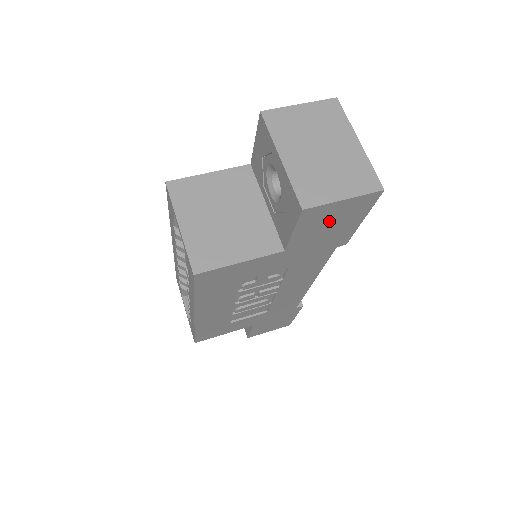
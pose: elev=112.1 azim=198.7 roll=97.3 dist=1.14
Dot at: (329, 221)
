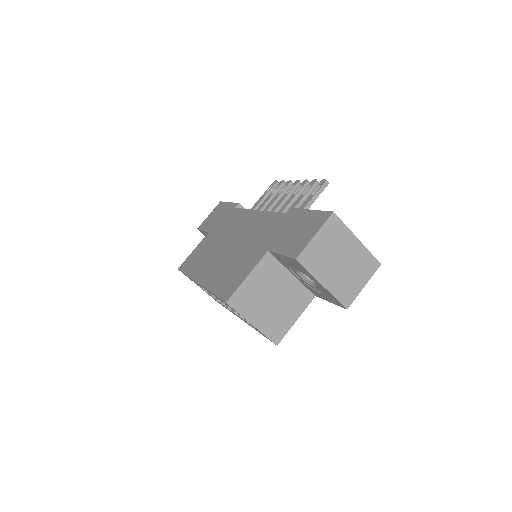
Dot at: occluded
